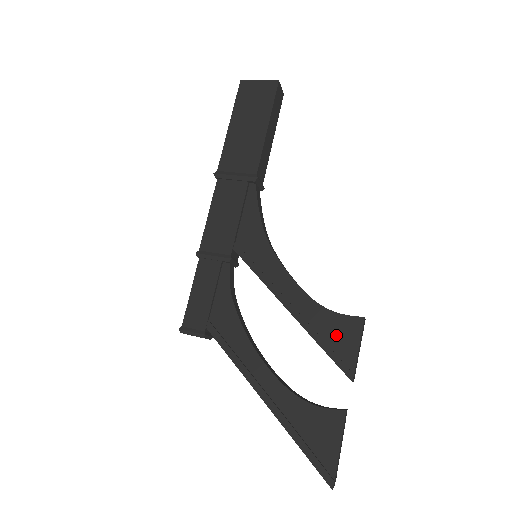
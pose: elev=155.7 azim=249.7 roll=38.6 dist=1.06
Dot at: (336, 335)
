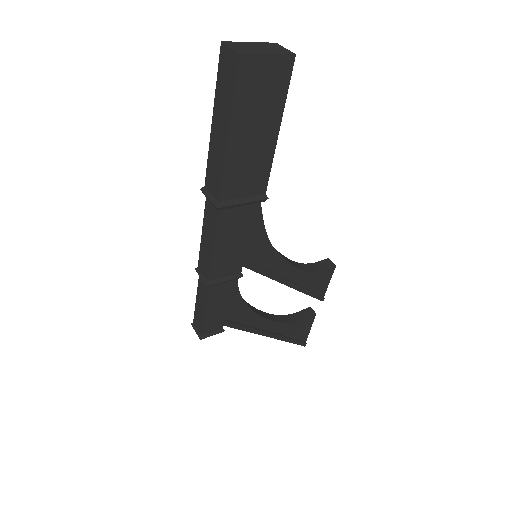
Dot at: (317, 284)
